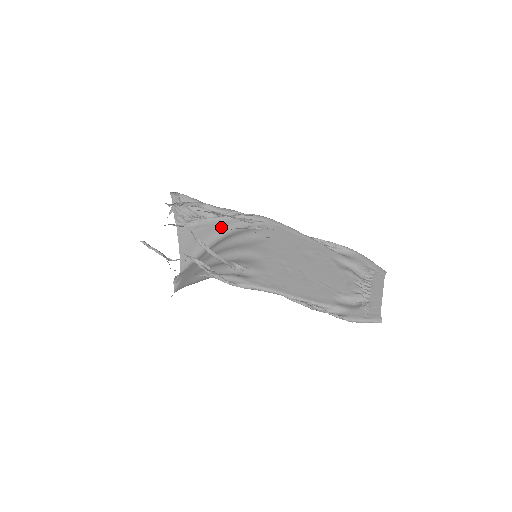
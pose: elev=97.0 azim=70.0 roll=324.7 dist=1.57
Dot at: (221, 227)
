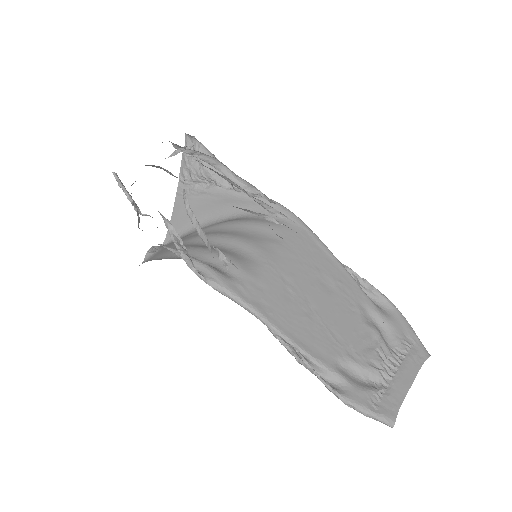
Dot at: (232, 204)
